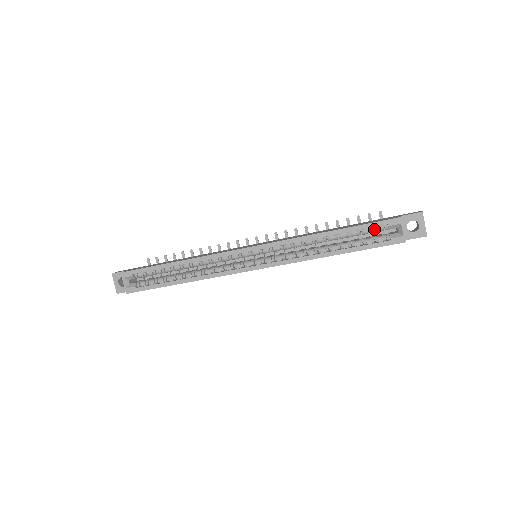
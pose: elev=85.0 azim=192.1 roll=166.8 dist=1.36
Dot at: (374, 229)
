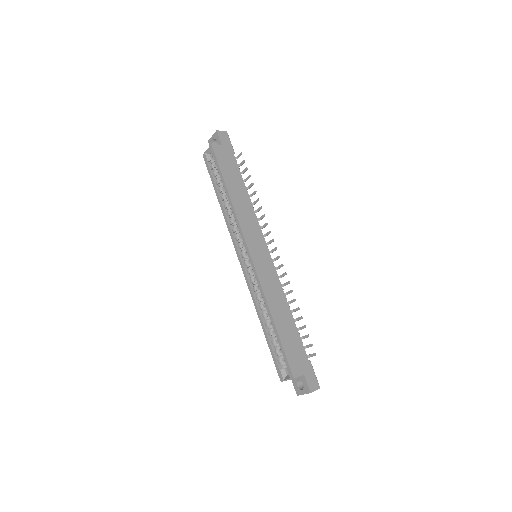
Dot at: occluded
